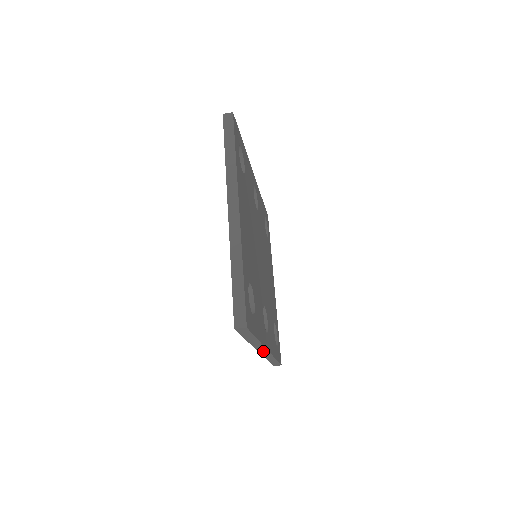
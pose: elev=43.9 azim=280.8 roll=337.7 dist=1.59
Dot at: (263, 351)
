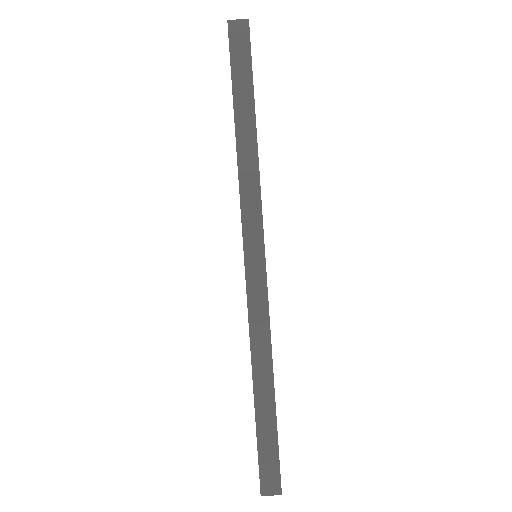
Dot at: (254, 261)
